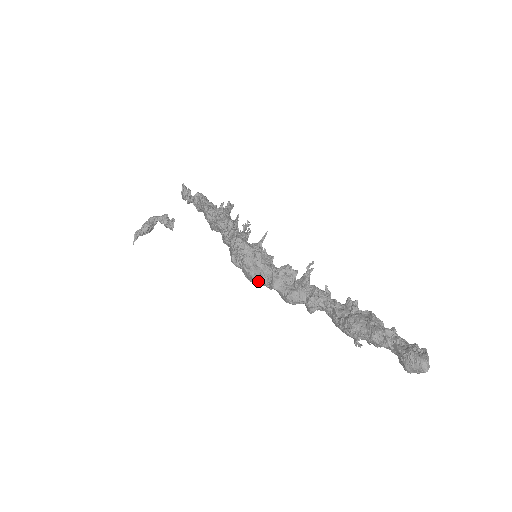
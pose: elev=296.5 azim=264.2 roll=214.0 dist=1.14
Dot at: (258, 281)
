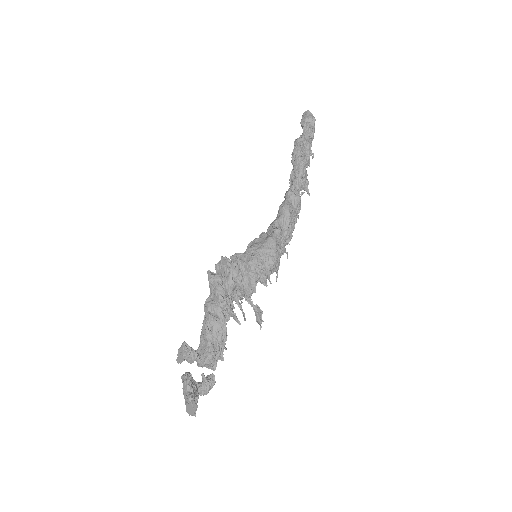
Dot at: (270, 237)
